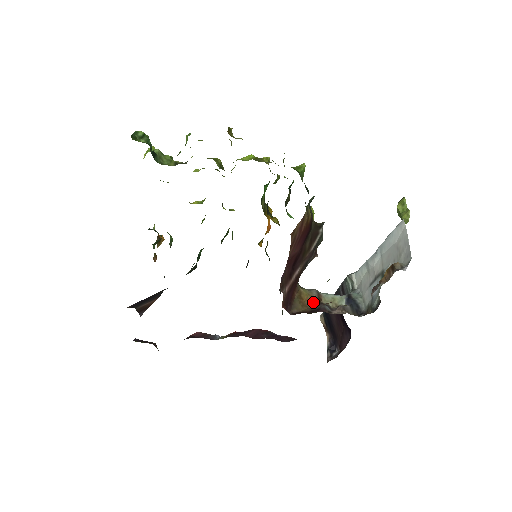
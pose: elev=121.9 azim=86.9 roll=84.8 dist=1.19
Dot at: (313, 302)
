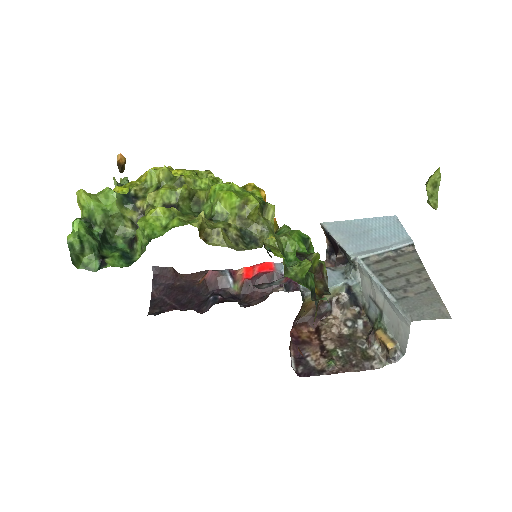
Dot at: occluded
